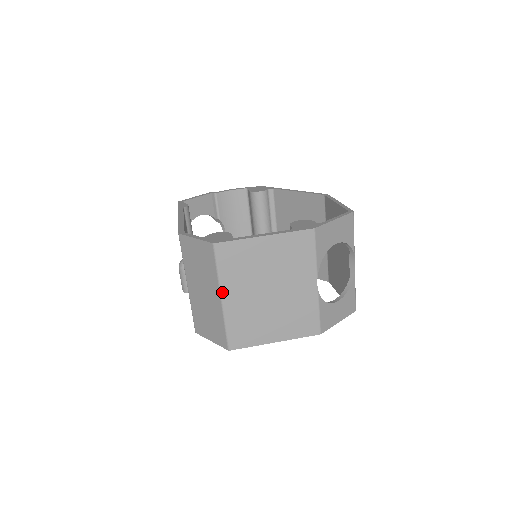
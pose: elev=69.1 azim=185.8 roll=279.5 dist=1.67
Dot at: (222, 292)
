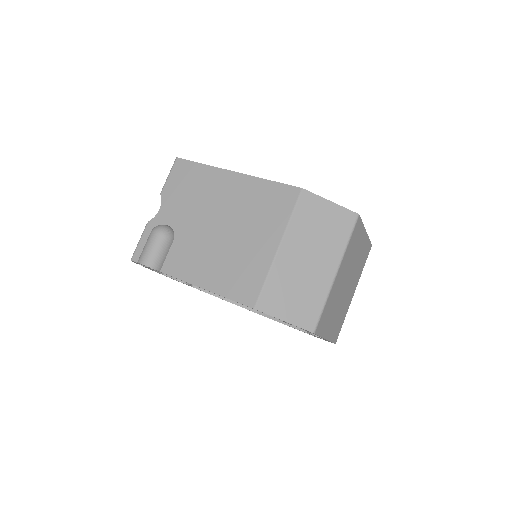
Dot at: (340, 265)
